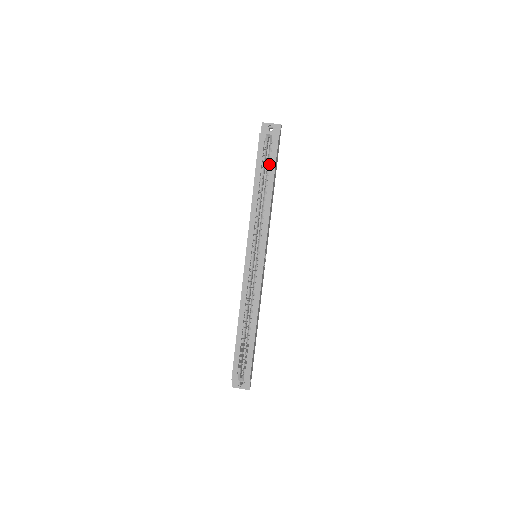
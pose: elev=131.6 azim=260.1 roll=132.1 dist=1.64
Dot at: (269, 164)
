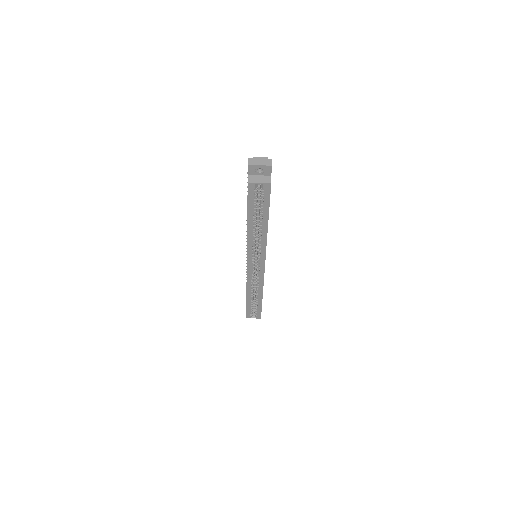
Dot at: (262, 205)
